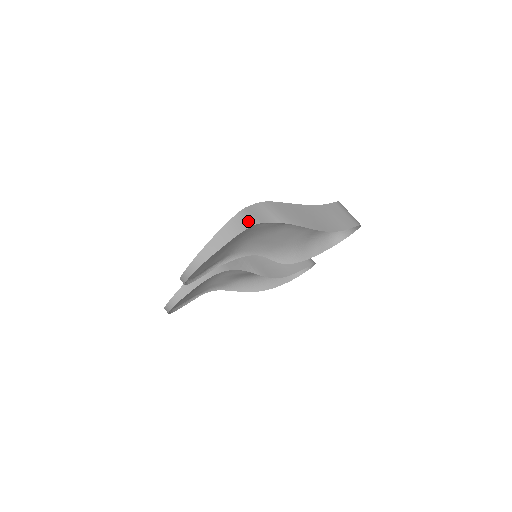
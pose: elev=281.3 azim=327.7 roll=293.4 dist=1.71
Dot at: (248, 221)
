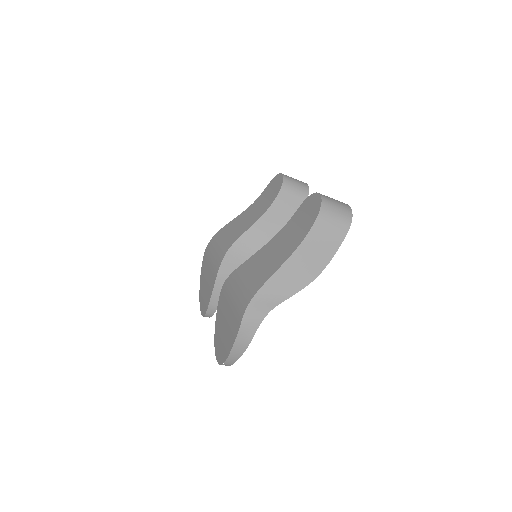
Dot at: (252, 328)
